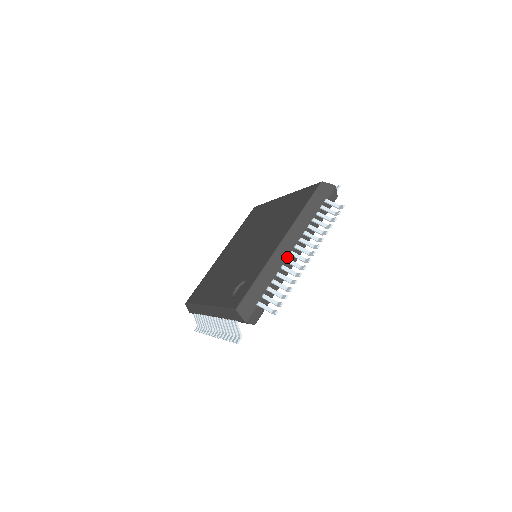
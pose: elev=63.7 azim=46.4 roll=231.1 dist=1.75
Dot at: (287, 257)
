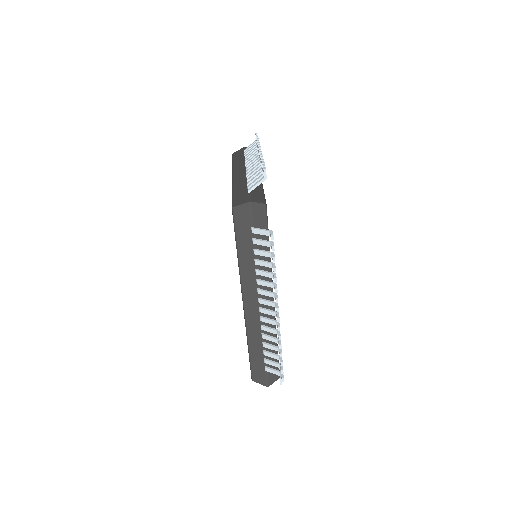
Dot at: (246, 172)
